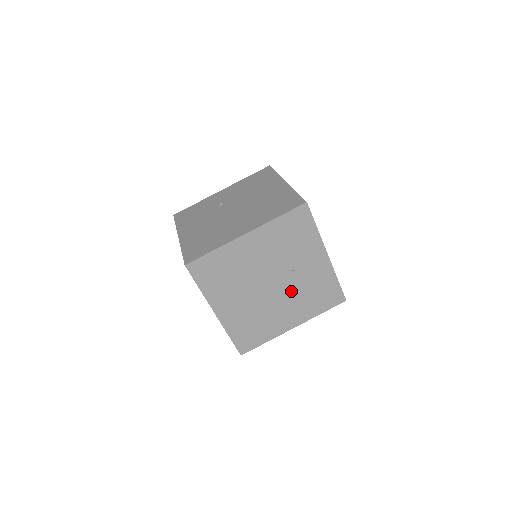
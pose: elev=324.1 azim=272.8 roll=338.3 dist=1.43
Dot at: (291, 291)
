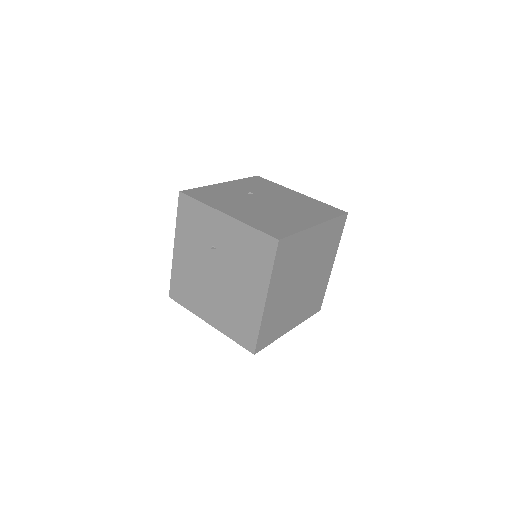
Dot at: occluded
